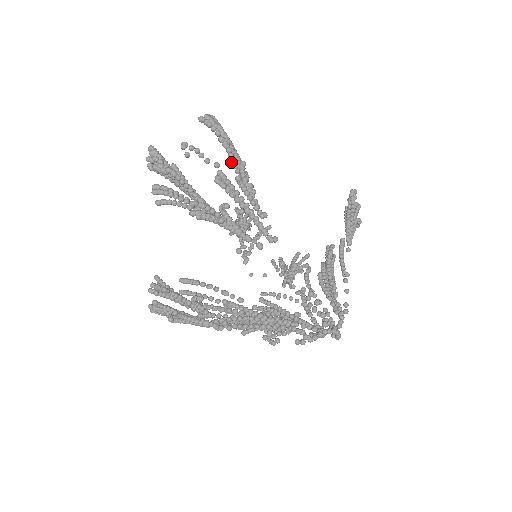
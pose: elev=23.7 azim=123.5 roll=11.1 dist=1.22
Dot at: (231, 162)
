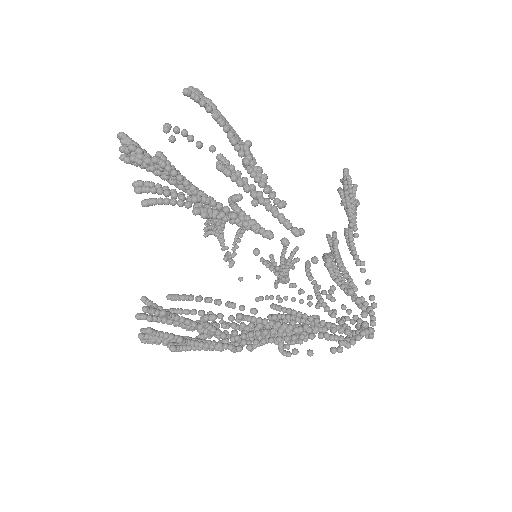
Dot at: (232, 143)
